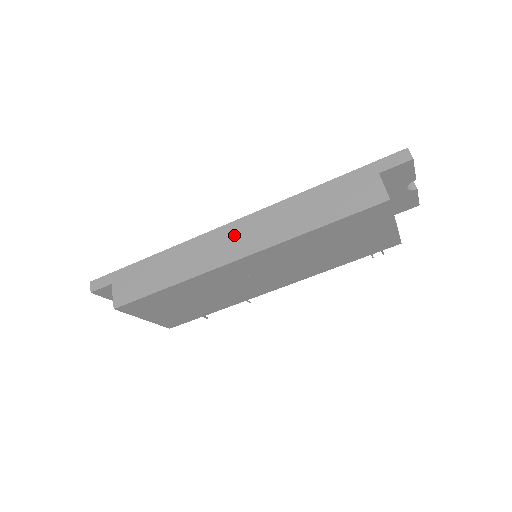
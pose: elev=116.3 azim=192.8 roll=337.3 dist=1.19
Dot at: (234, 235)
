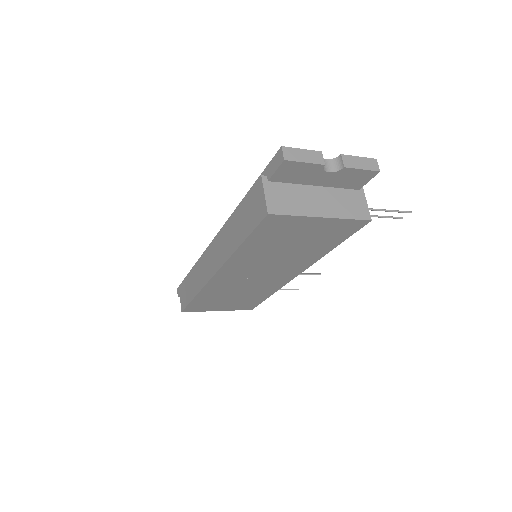
Dot at: (211, 253)
